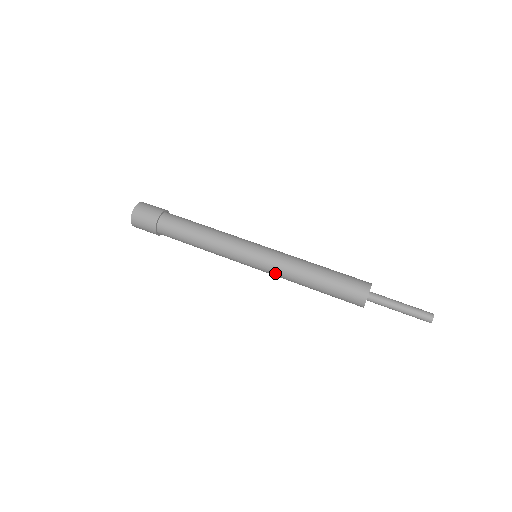
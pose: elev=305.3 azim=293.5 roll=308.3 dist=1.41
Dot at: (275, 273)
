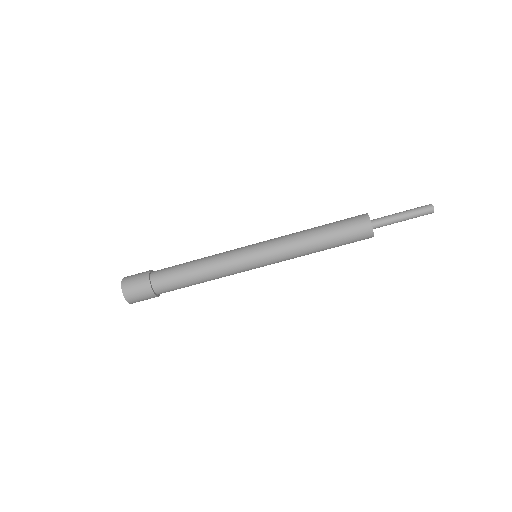
Dot at: occluded
